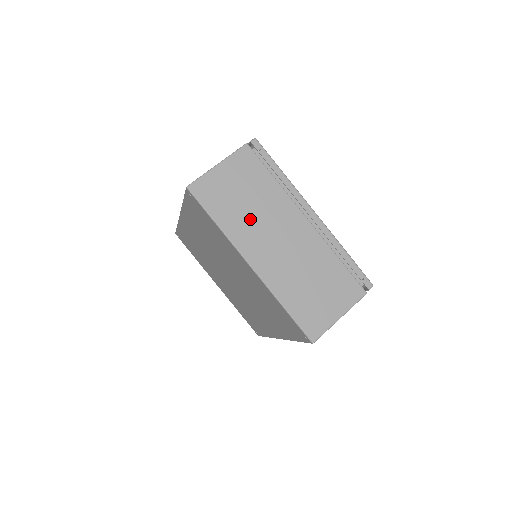
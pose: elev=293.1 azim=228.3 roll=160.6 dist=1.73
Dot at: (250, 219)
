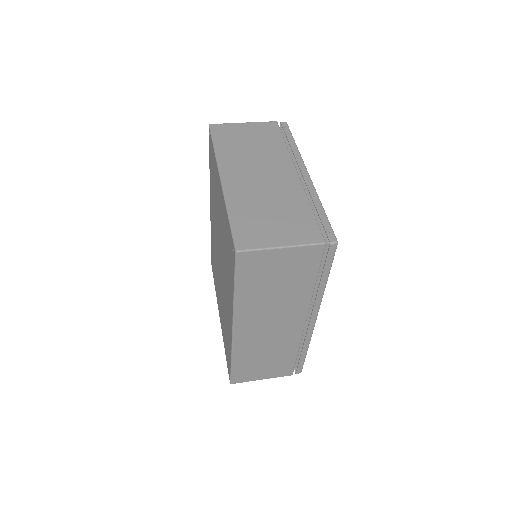
Dot at: (244, 155)
